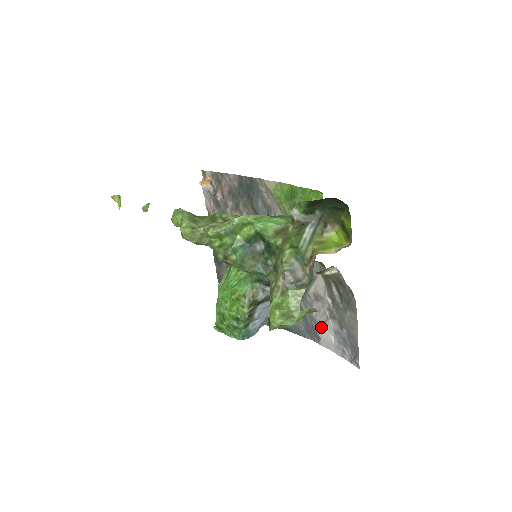
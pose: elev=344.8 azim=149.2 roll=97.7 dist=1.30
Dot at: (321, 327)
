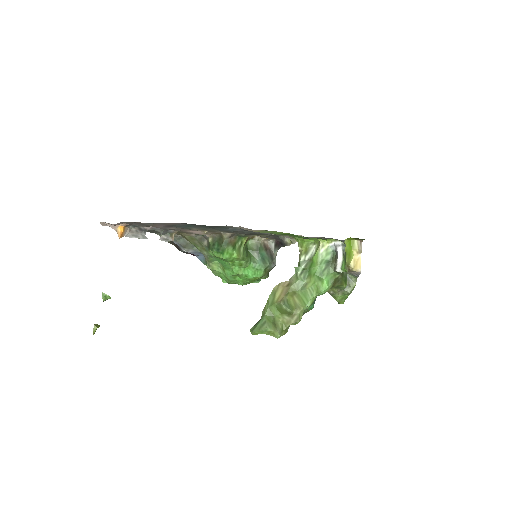
Dot at: occluded
